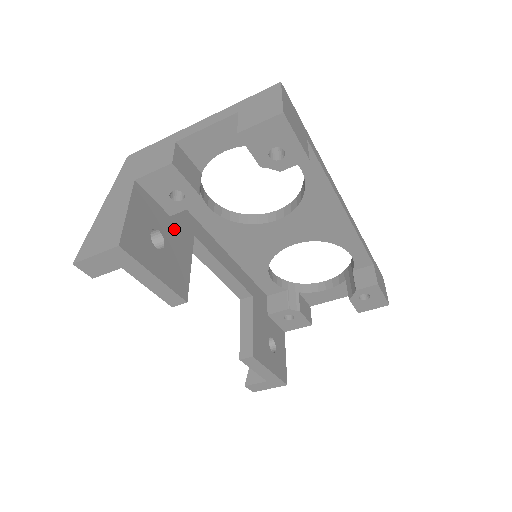
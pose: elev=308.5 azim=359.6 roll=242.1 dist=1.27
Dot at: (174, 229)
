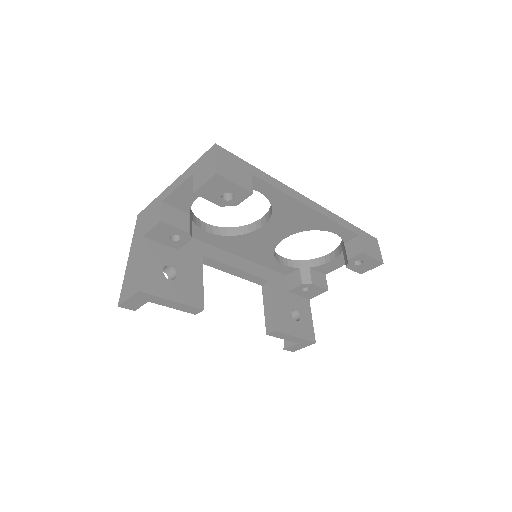
Dot at: (183, 258)
